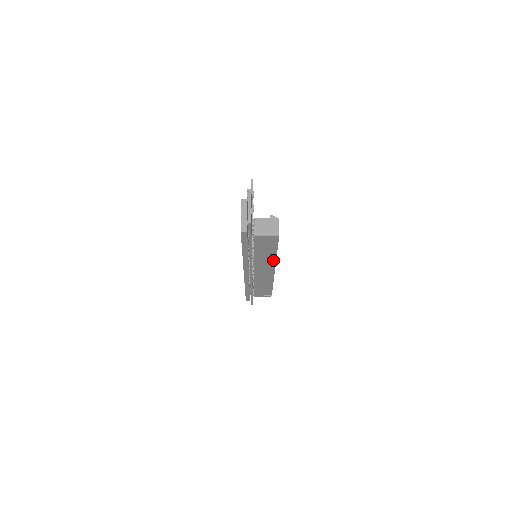
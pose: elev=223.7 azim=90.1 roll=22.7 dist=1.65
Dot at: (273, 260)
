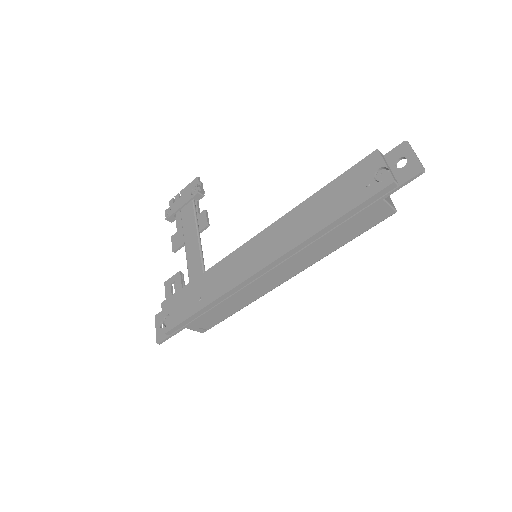
Dot at: (323, 256)
